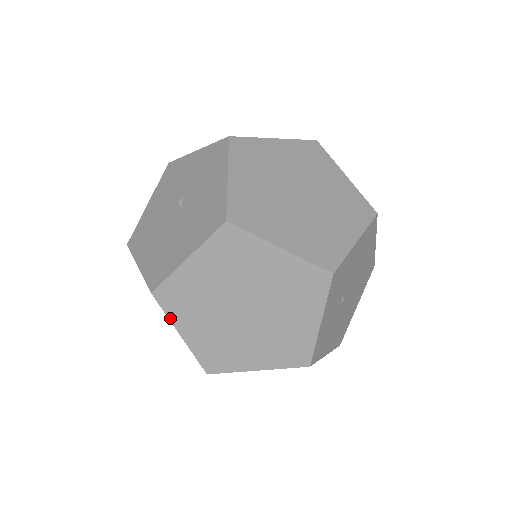
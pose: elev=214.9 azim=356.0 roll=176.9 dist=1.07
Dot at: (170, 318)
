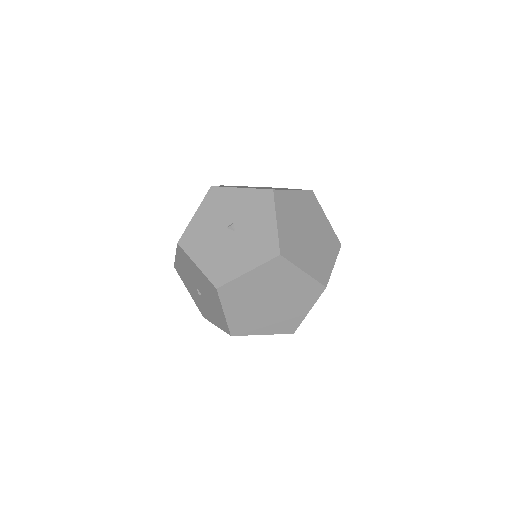
Dot at: (222, 303)
